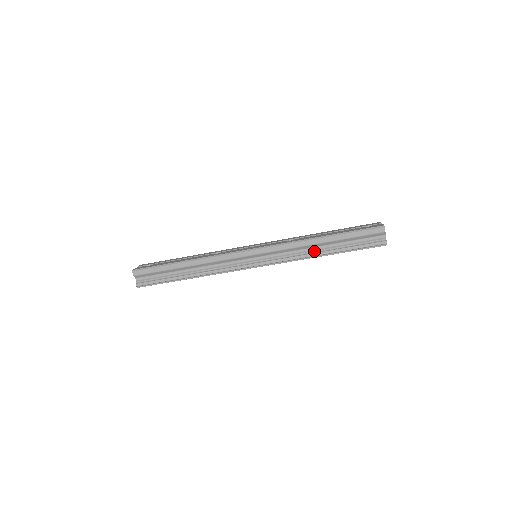
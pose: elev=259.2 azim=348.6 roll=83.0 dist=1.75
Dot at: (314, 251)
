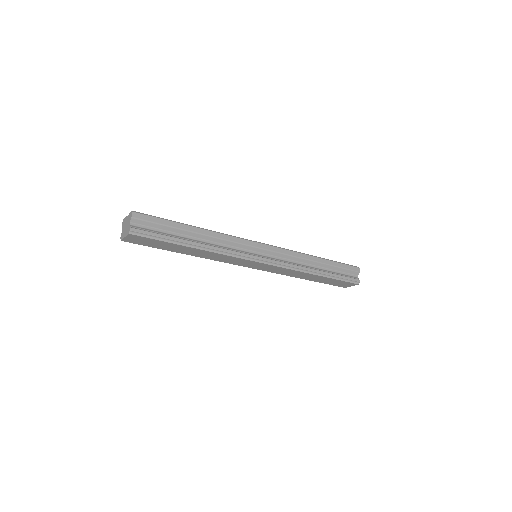
Dot at: (310, 267)
